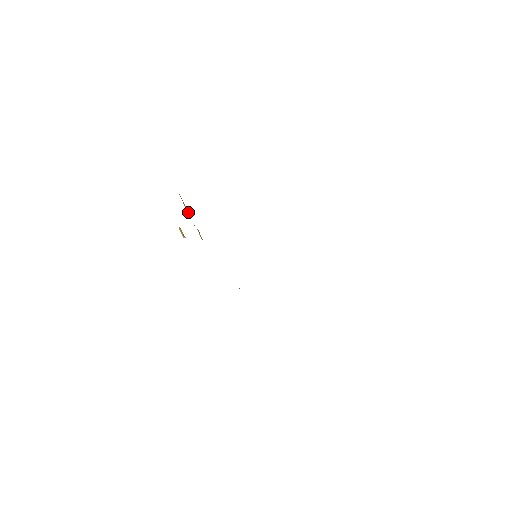
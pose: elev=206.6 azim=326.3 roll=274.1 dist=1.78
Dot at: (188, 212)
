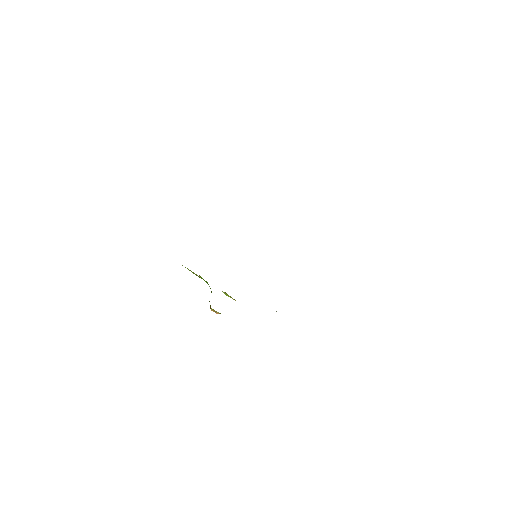
Dot at: occluded
